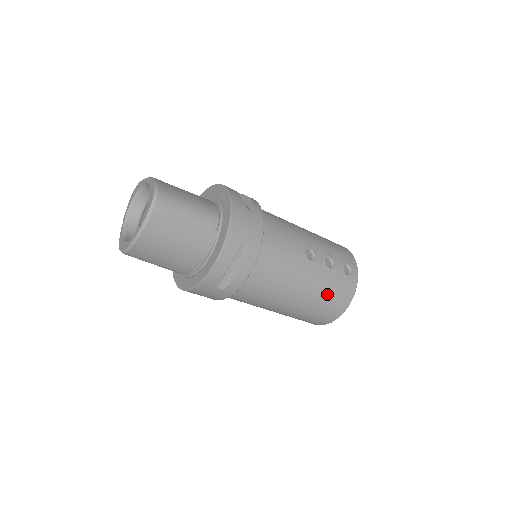
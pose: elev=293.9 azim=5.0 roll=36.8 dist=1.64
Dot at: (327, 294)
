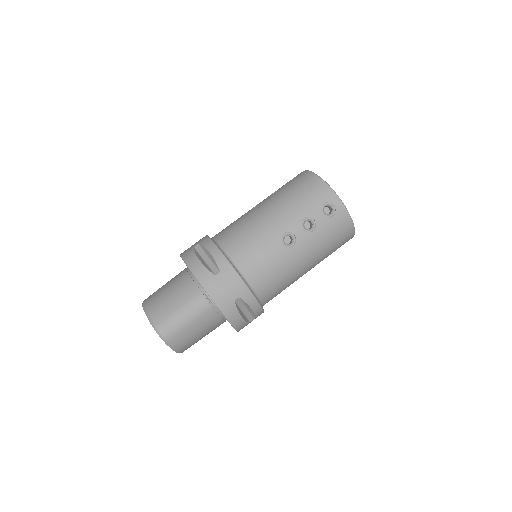
Dot at: (328, 243)
